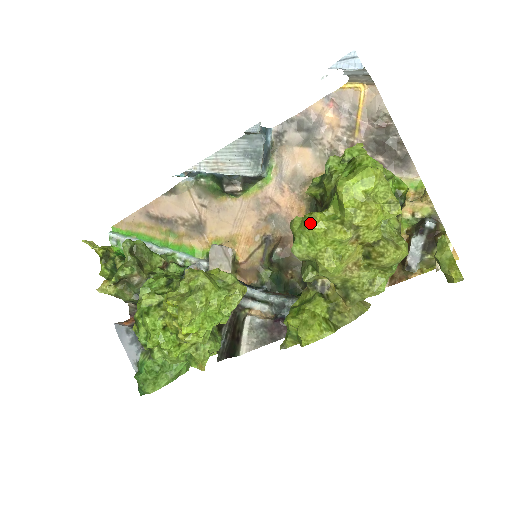
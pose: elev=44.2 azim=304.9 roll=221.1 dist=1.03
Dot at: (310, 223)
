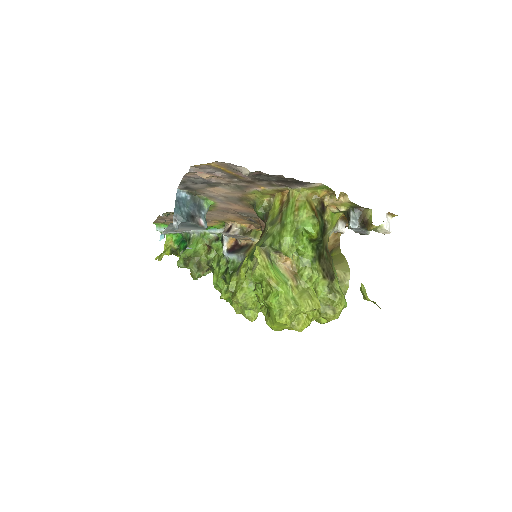
Dot at: occluded
